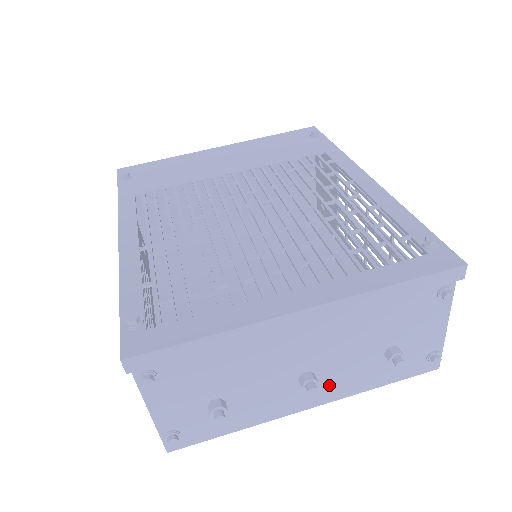
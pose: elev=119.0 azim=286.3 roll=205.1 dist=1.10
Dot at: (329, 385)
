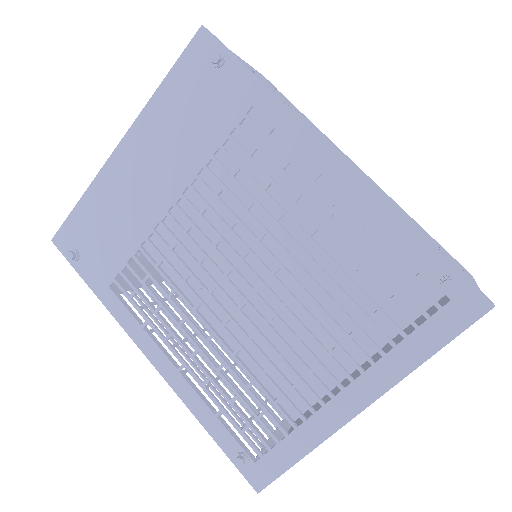
Dot at: occluded
